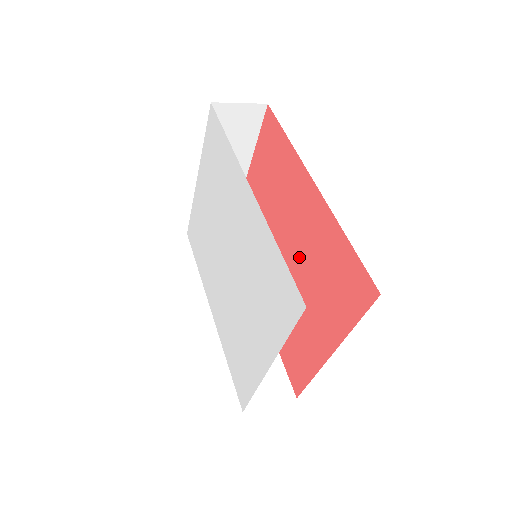
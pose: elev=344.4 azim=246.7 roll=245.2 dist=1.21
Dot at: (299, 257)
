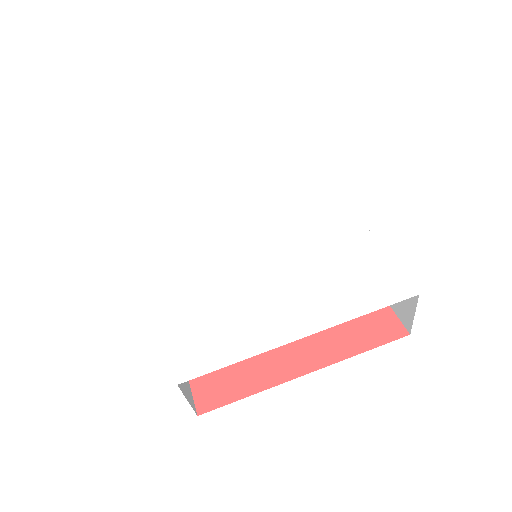
Dot at: occluded
